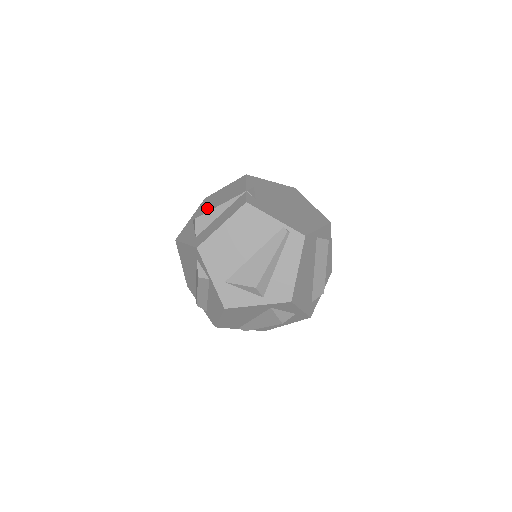
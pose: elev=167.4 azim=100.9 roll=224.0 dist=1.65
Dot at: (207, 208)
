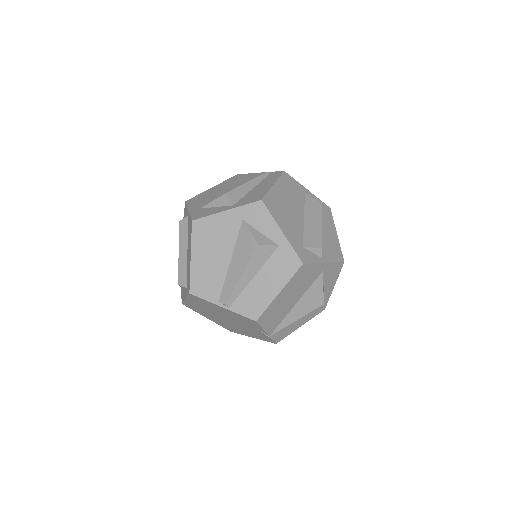
Dot at: occluded
